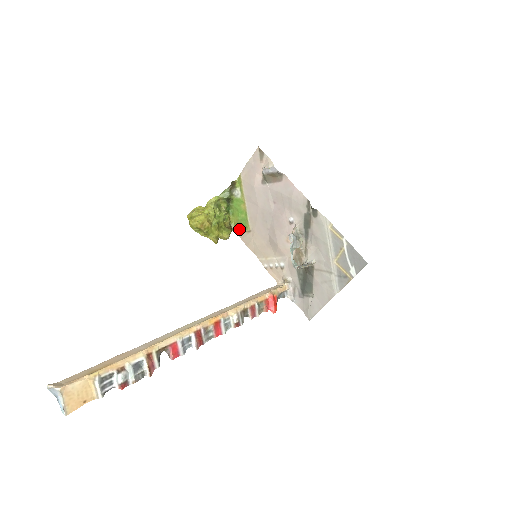
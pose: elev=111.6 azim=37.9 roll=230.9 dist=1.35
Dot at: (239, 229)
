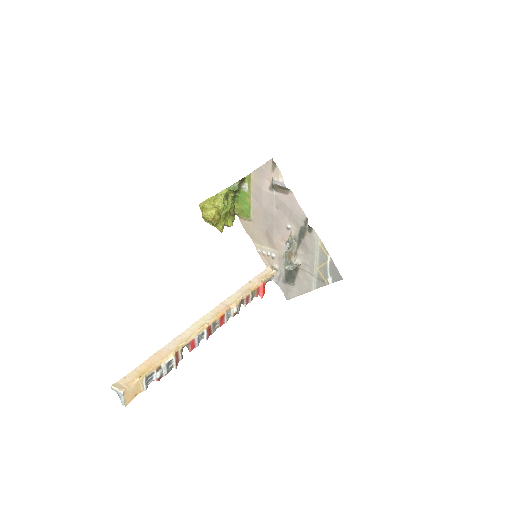
Dot at: (241, 215)
